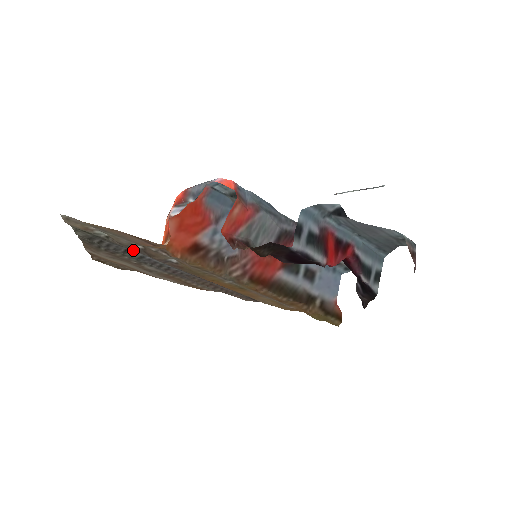
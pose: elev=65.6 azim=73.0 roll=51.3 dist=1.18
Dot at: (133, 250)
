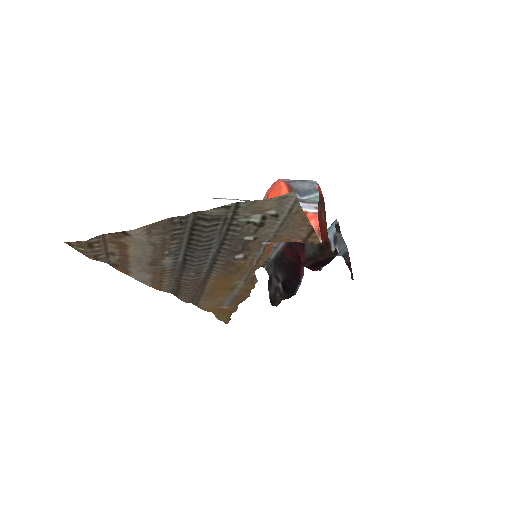
Dot at: (216, 239)
